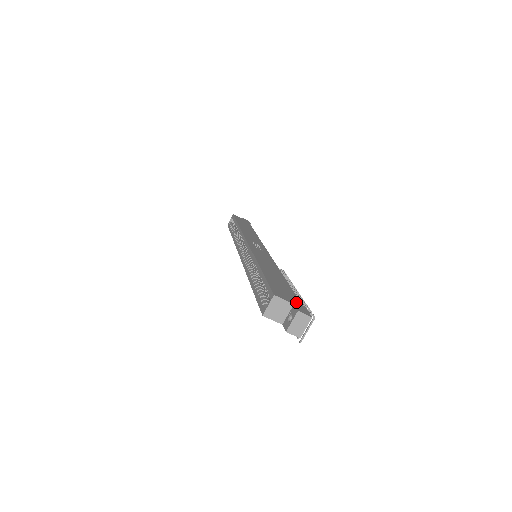
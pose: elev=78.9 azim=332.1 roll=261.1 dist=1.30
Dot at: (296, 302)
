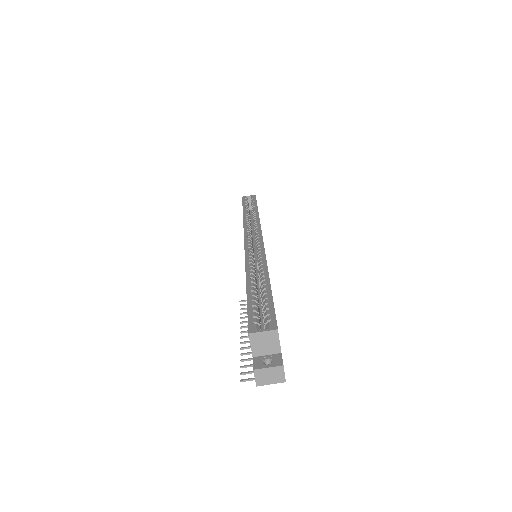
Dot at: occluded
